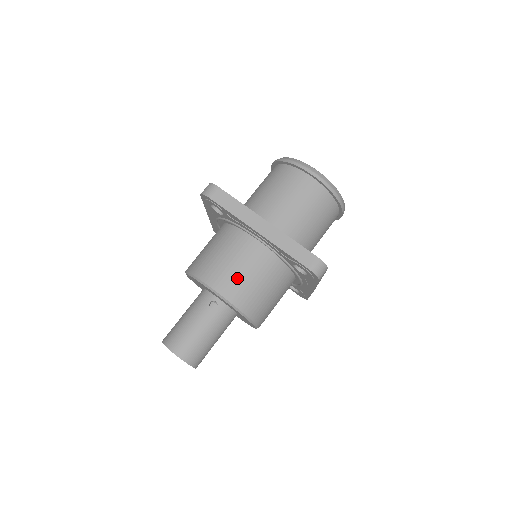
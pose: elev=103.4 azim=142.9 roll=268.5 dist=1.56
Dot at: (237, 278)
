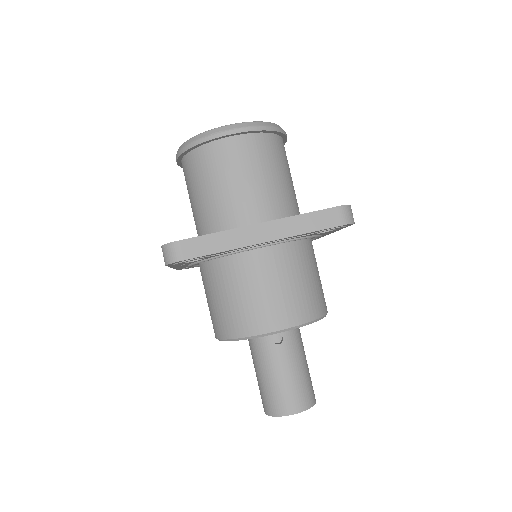
Dot at: (282, 299)
